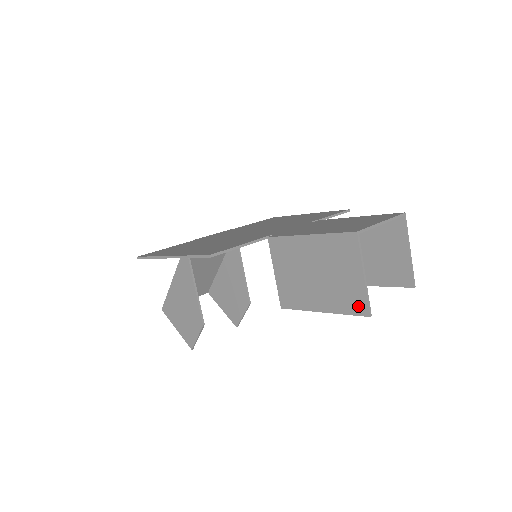
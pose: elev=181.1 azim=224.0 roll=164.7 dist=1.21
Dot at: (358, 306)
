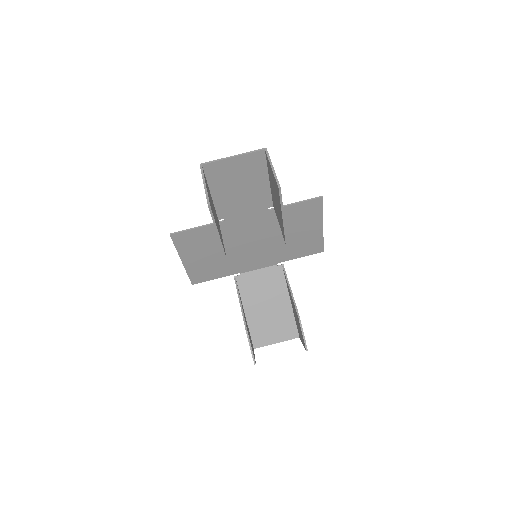
Dot at: occluded
